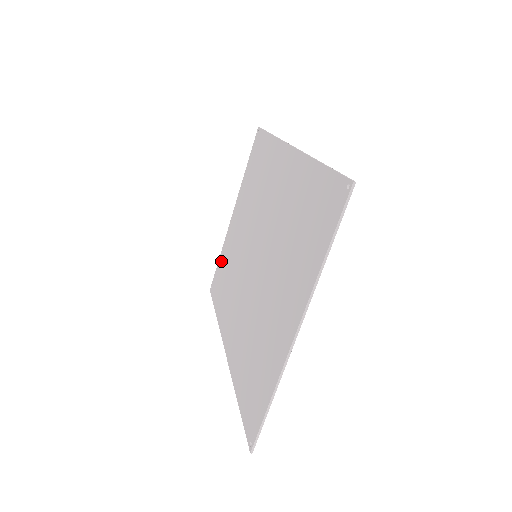
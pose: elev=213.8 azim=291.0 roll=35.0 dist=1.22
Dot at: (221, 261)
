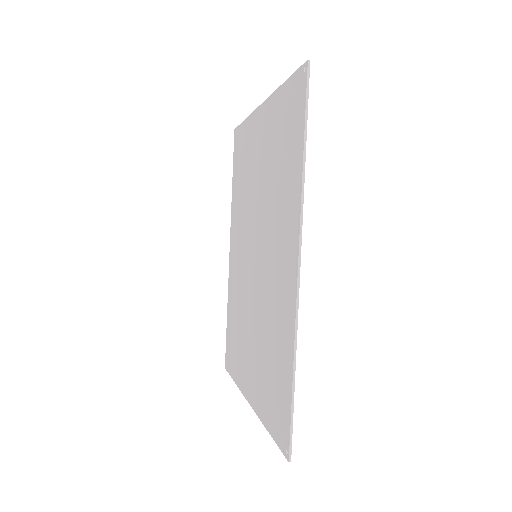
Dot at: (244, 135)
